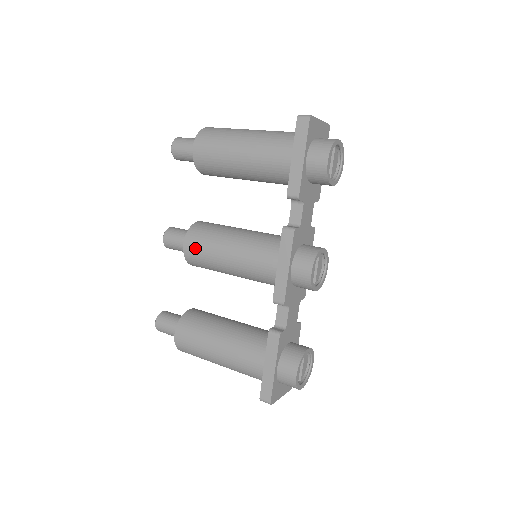
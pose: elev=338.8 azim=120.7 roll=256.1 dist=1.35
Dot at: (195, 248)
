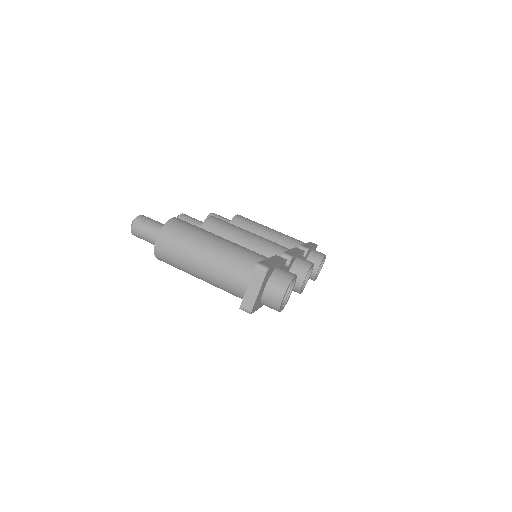
Dot at: occluded
